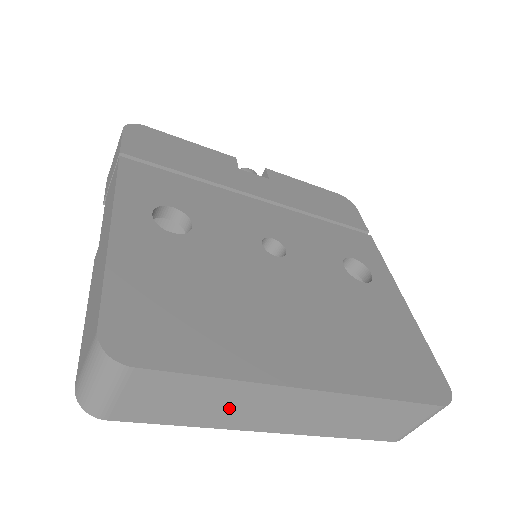
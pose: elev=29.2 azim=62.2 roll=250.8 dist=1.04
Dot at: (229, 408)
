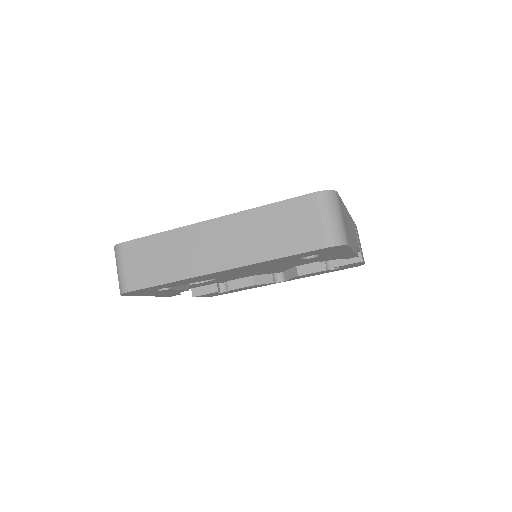
Dot at: (179, 256)
